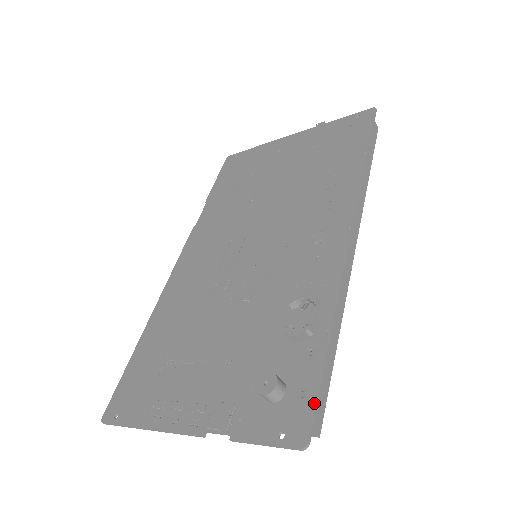
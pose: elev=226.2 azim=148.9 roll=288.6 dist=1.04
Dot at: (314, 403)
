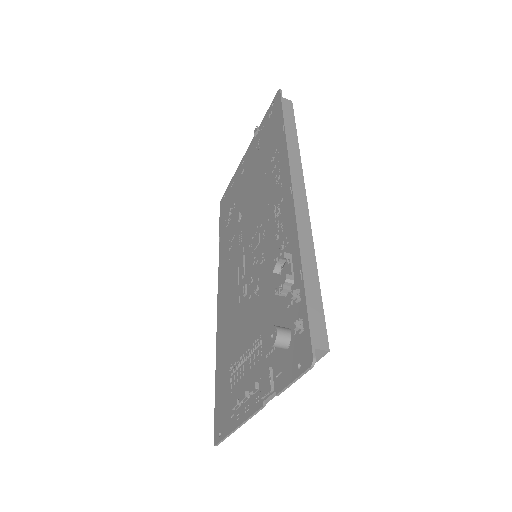
Dot at: (308, 328)
